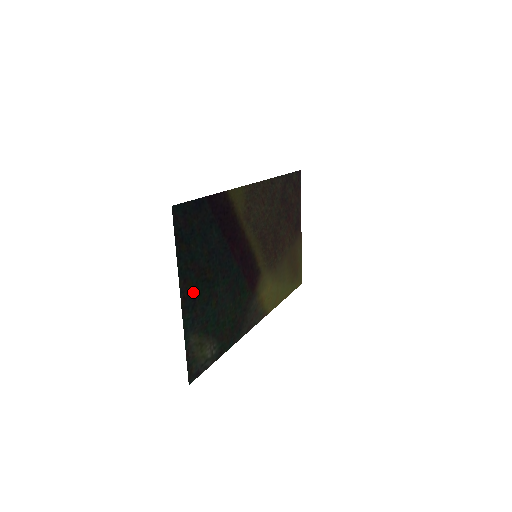
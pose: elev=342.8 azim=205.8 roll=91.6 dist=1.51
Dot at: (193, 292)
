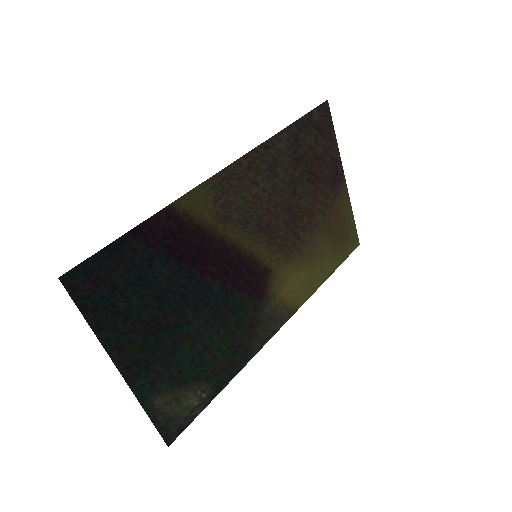
Dot at: (141, 353)
